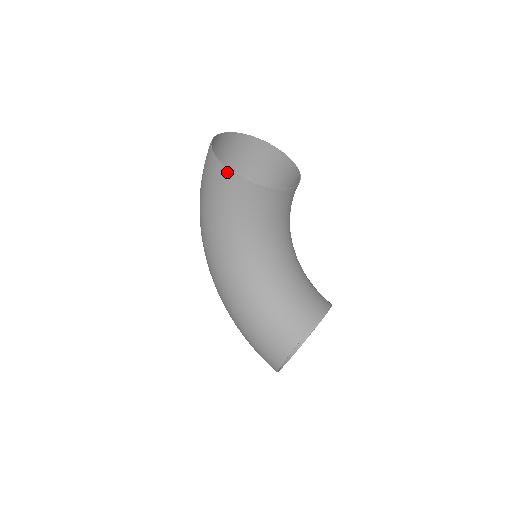
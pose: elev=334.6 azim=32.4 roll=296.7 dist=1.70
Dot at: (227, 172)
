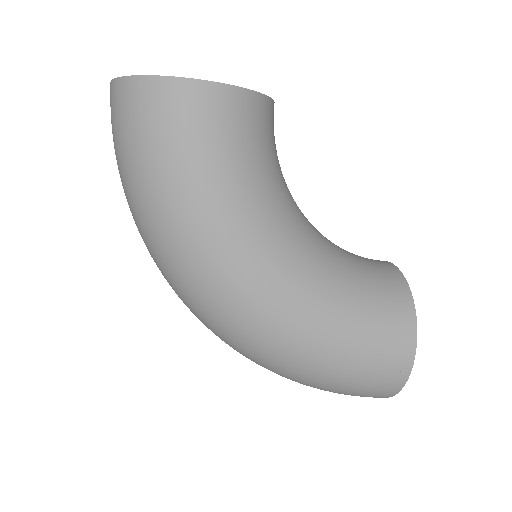
Dot at: (197, 86)
